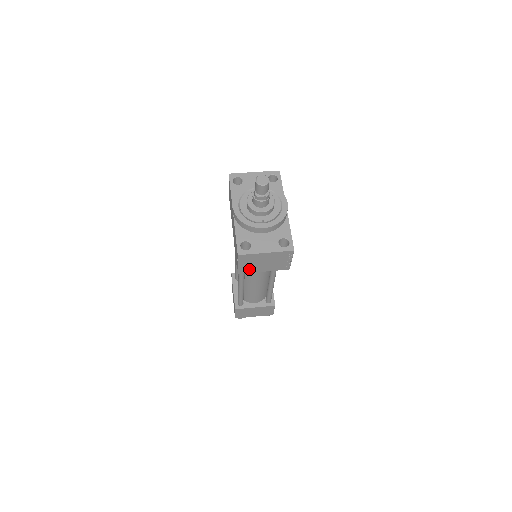
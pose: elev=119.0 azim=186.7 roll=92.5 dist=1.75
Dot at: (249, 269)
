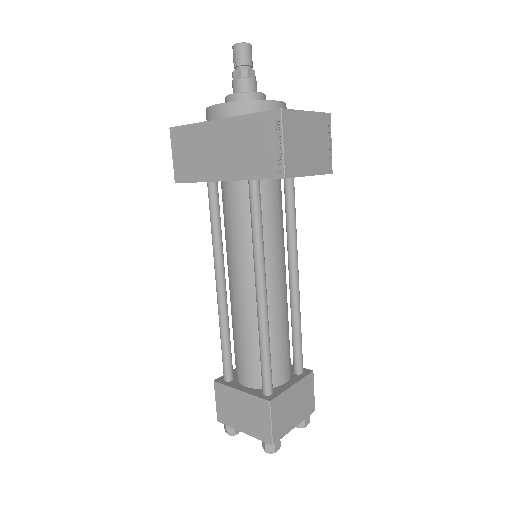
Dot at: (295, 164)
